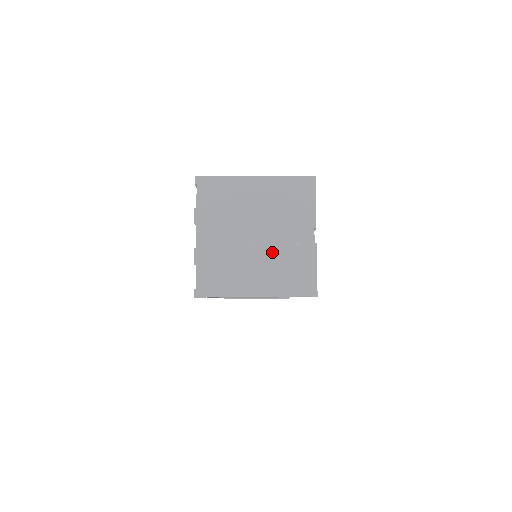
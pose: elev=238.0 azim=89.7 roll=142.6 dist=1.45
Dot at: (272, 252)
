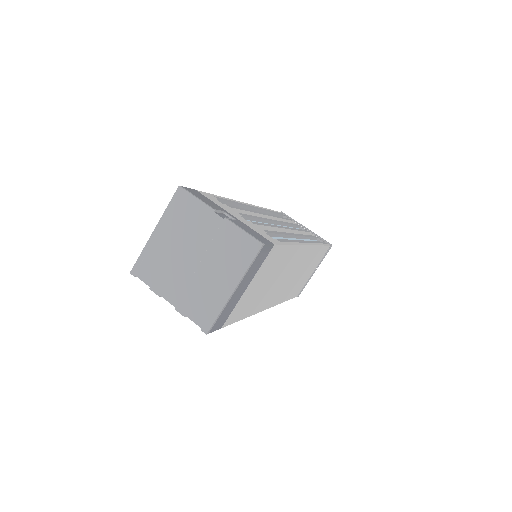
Dot at: (211, 255)
